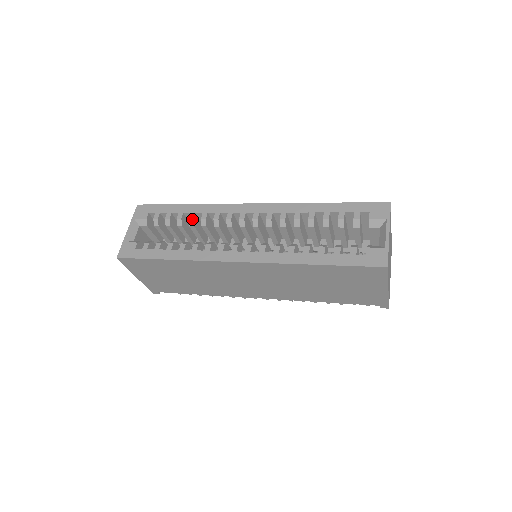
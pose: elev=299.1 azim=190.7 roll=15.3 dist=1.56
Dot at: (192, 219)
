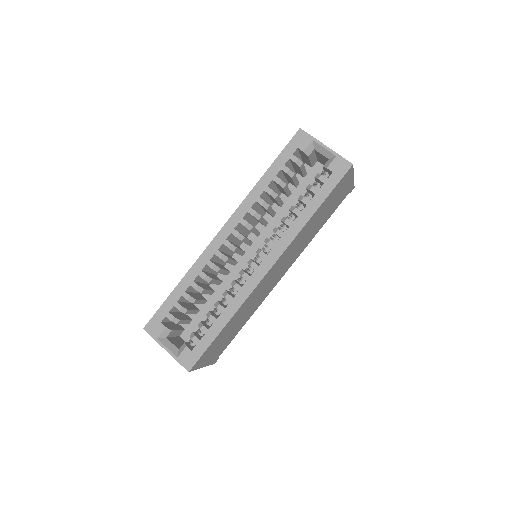
Dot at: (198, 287)
